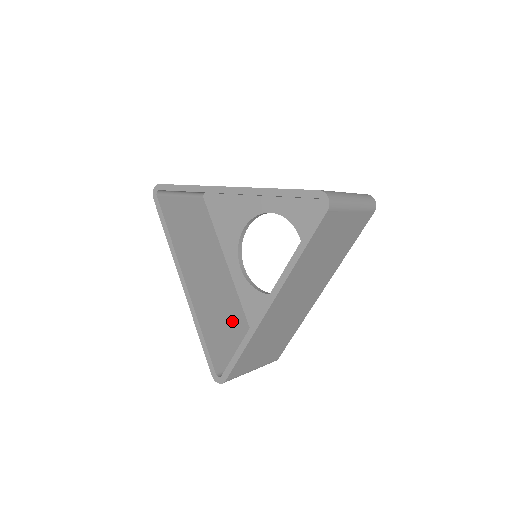
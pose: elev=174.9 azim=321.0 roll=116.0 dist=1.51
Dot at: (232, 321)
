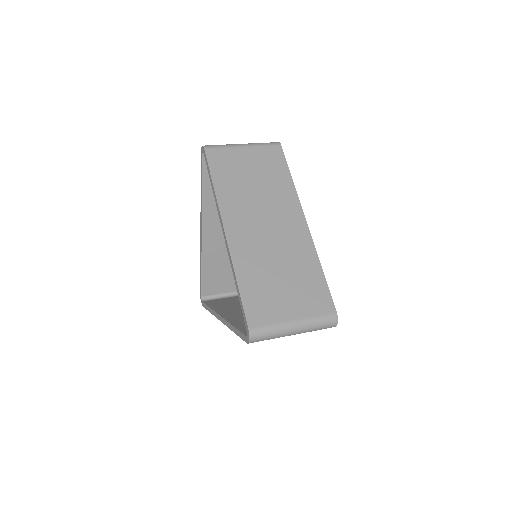
Dot at: occluded
